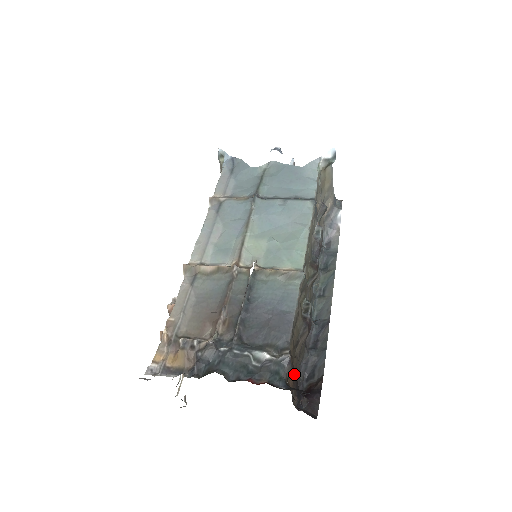
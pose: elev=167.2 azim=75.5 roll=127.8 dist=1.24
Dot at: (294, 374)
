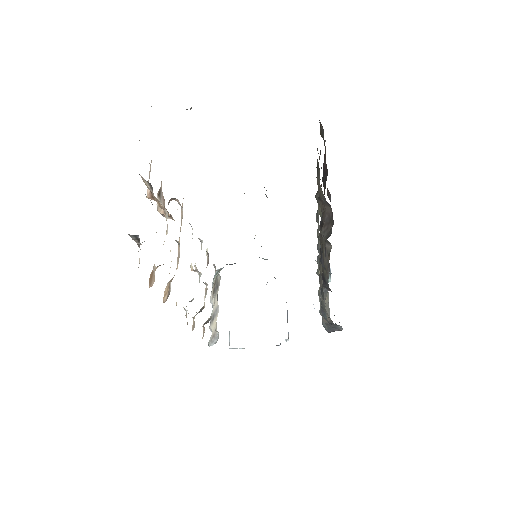
Dot at: occluded
